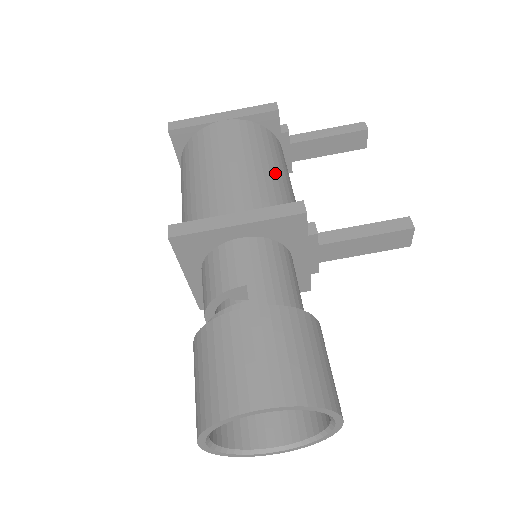
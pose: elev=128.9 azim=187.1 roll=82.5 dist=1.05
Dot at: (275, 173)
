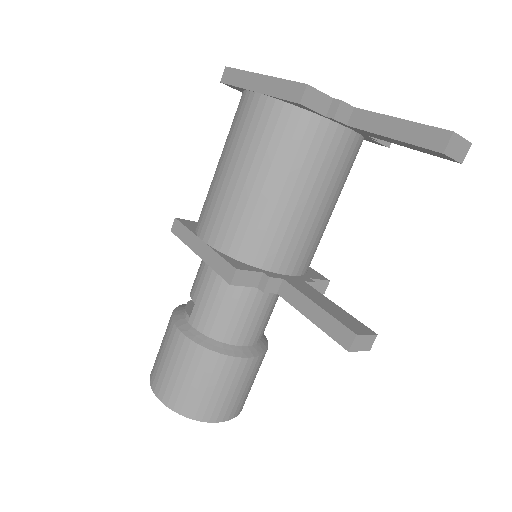
Dot at: (267, 197)
